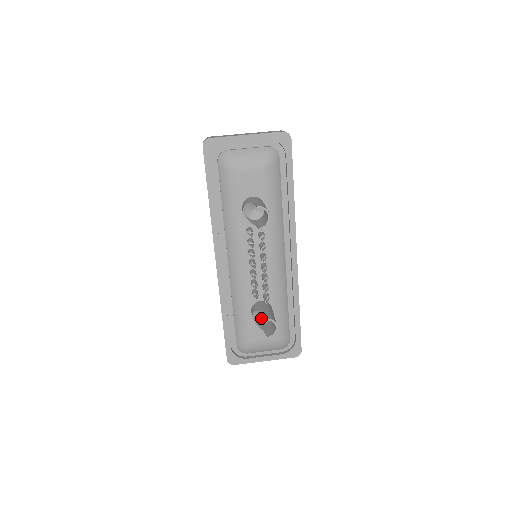
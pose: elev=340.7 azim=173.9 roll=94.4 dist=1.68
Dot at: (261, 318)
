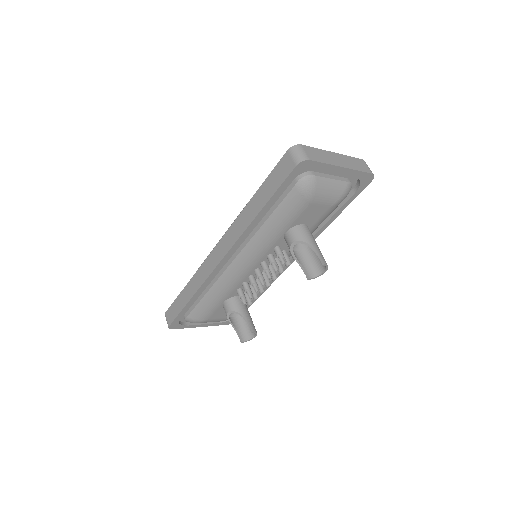
Dot at: occluded
